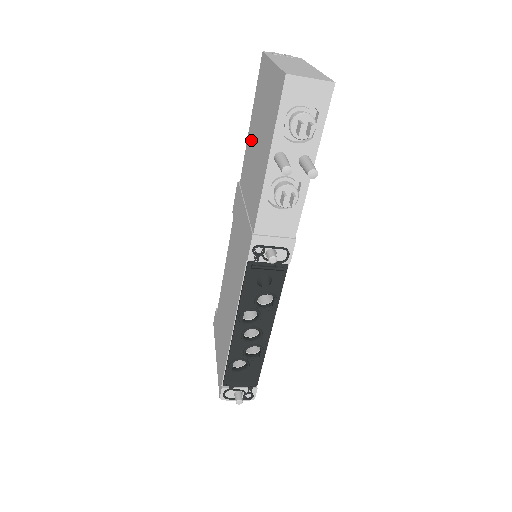
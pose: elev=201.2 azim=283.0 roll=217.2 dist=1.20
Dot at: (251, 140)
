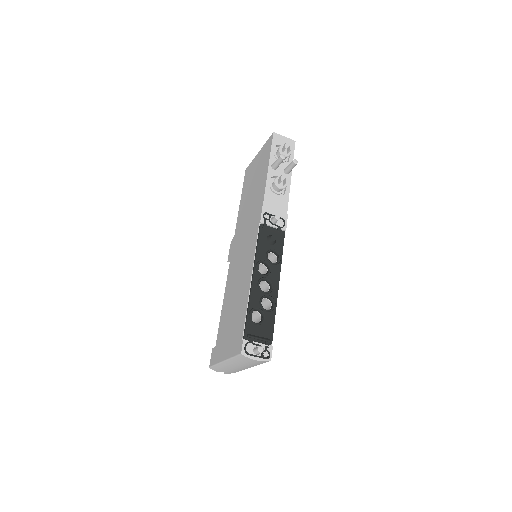
Dot at: (244, 201)
